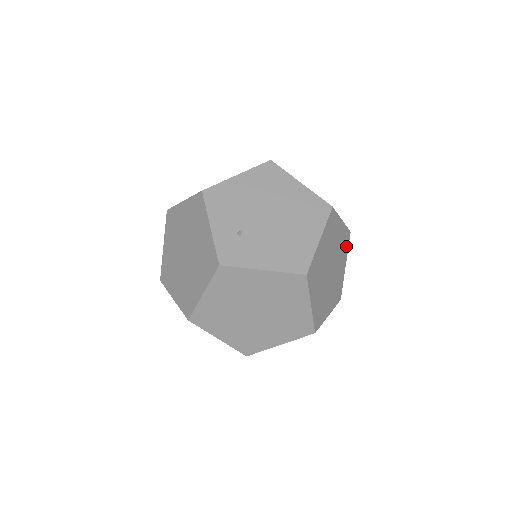
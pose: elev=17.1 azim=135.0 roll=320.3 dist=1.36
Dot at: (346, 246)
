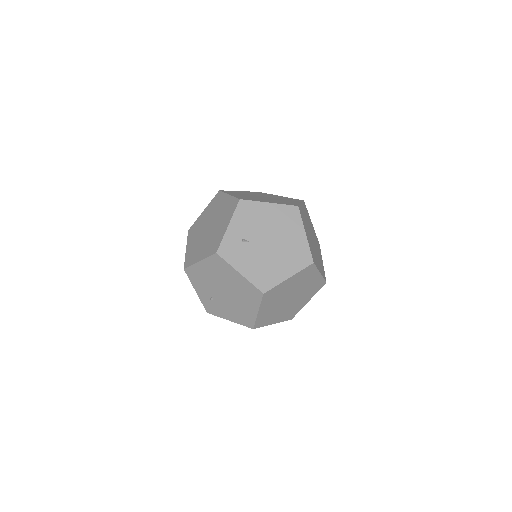
Dot at: (312, 271)
